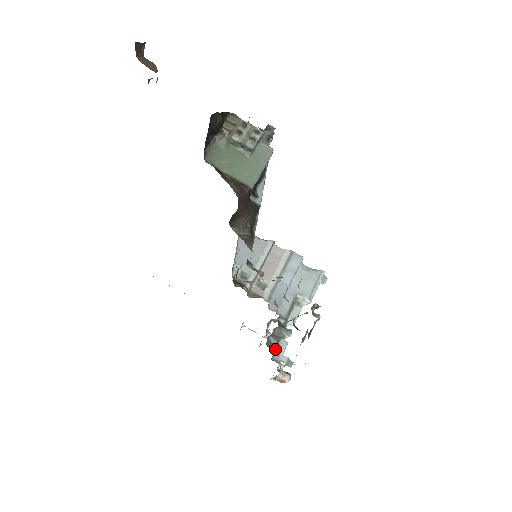
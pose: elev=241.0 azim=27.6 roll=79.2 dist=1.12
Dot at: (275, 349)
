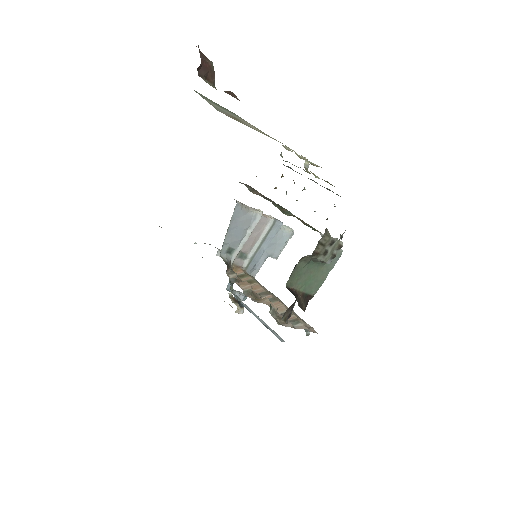
Dot at: (236, 291)
